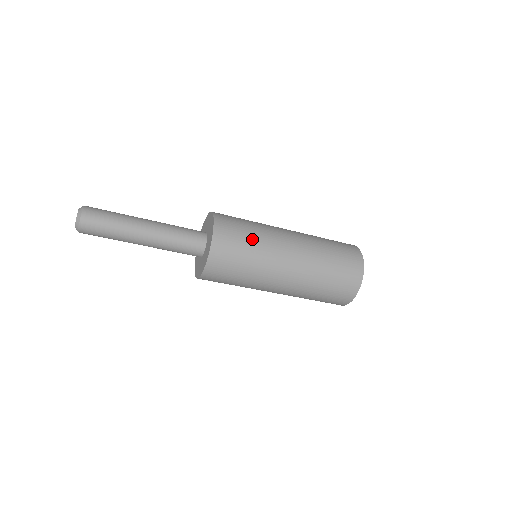
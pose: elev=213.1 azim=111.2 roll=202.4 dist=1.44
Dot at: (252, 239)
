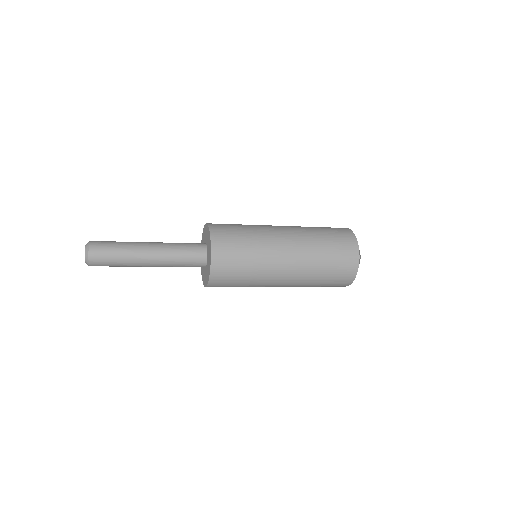
Dot at: (244, 285)
